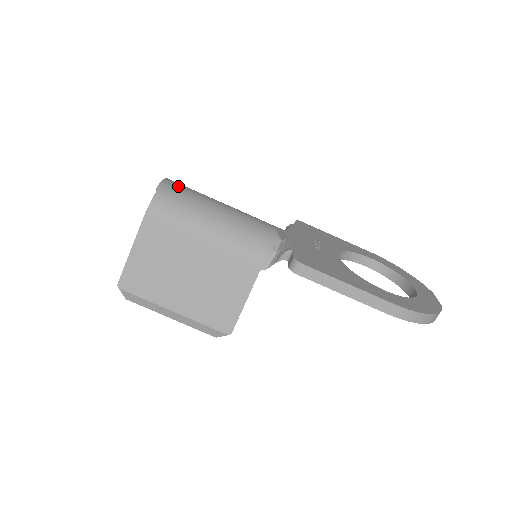
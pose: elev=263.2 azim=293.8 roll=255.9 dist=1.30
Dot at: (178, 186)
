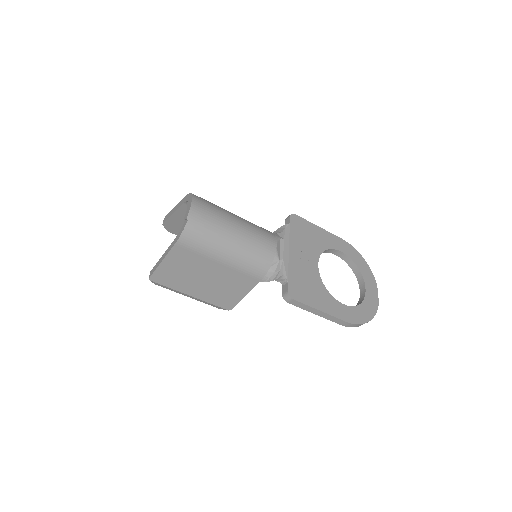
Dot at: (203, 213)
